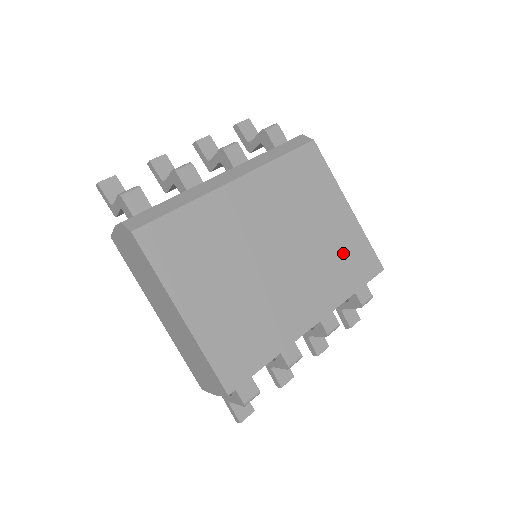
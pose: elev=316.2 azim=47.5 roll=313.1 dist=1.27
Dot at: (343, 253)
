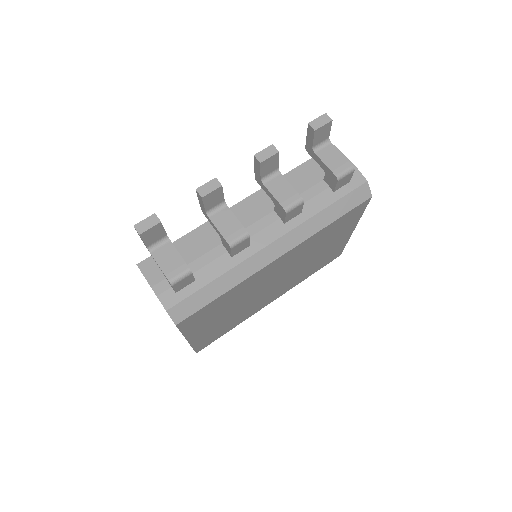
Dot at: (322, 260)
